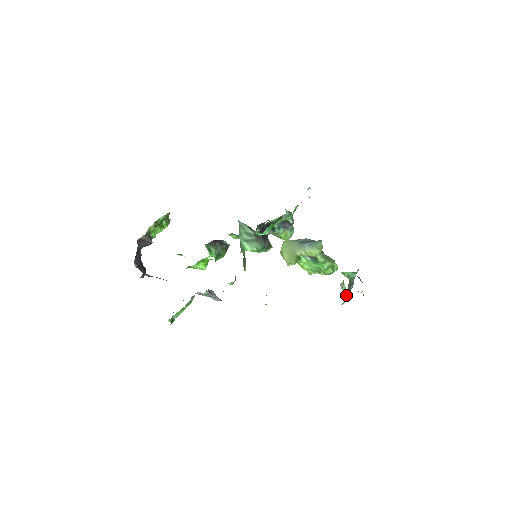
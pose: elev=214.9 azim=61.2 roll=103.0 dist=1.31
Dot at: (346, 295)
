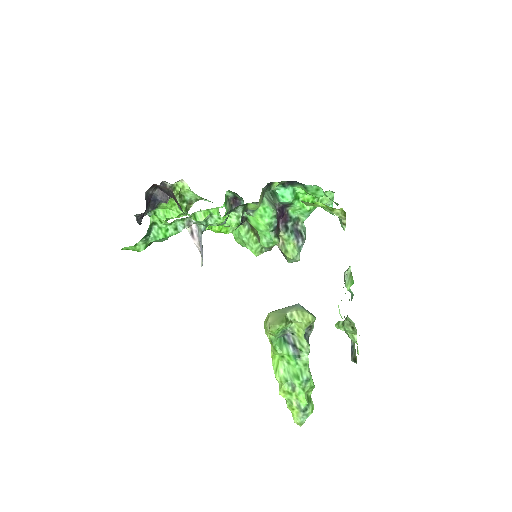
Dot at: (349, 281)
